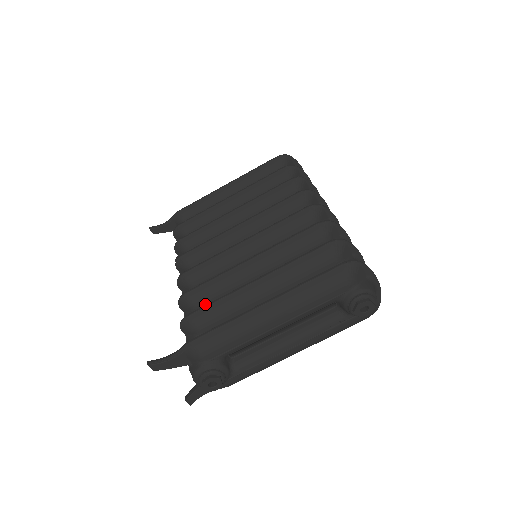
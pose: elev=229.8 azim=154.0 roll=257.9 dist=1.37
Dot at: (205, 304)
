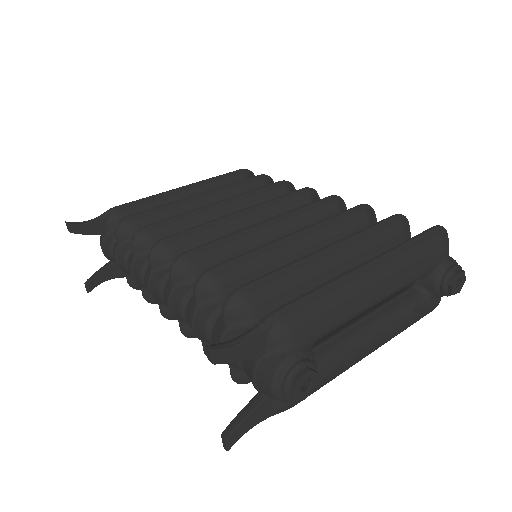
Dot at: occluded
